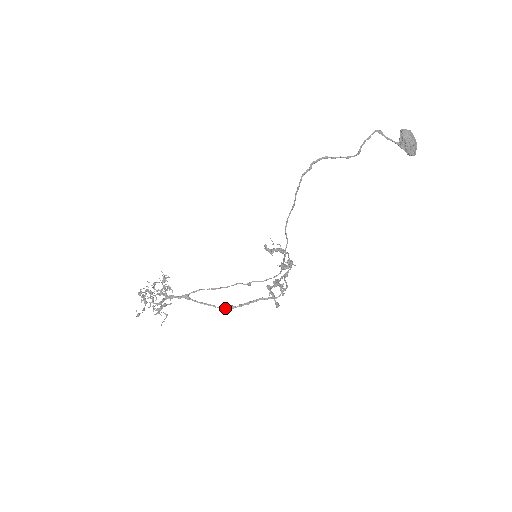
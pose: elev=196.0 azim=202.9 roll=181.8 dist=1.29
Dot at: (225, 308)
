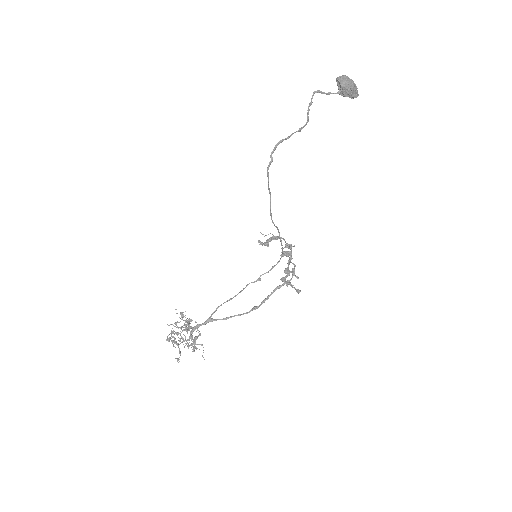
Dot at: (249, 312)
